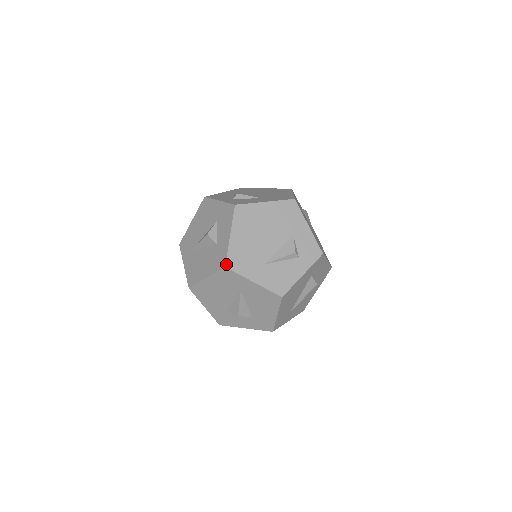
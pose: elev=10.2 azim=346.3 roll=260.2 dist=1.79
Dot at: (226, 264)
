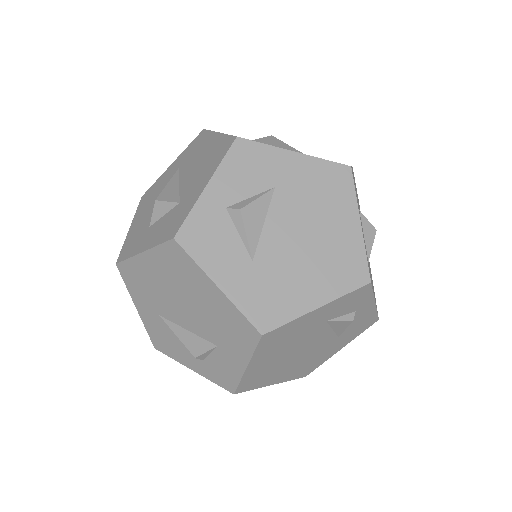
Dot at: (118, 264)
